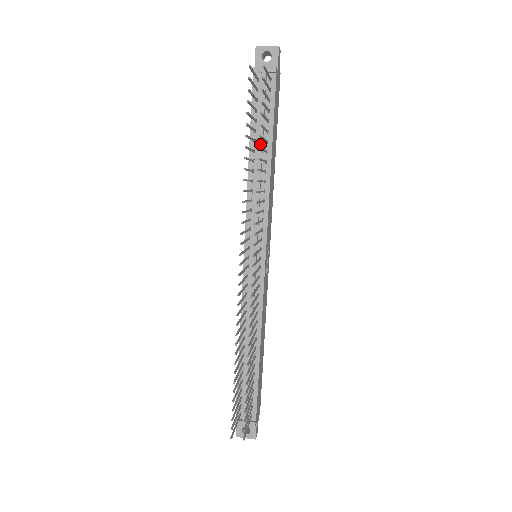
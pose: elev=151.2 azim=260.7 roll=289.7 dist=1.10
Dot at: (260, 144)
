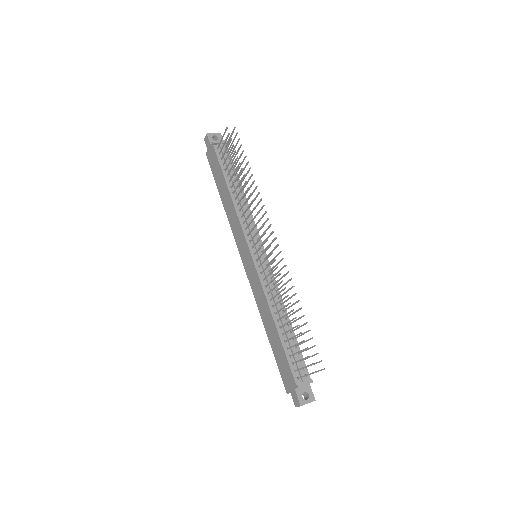
Dot at: occluded
